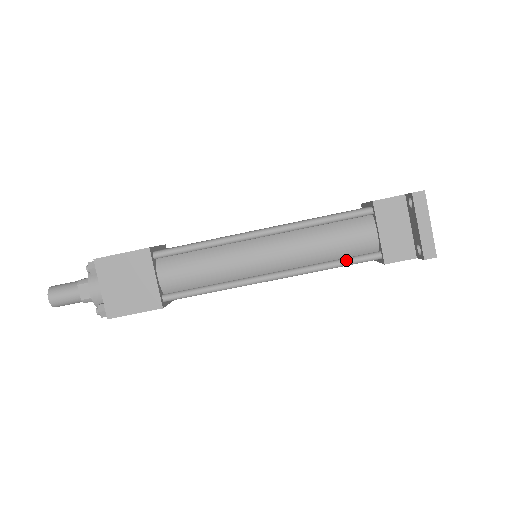
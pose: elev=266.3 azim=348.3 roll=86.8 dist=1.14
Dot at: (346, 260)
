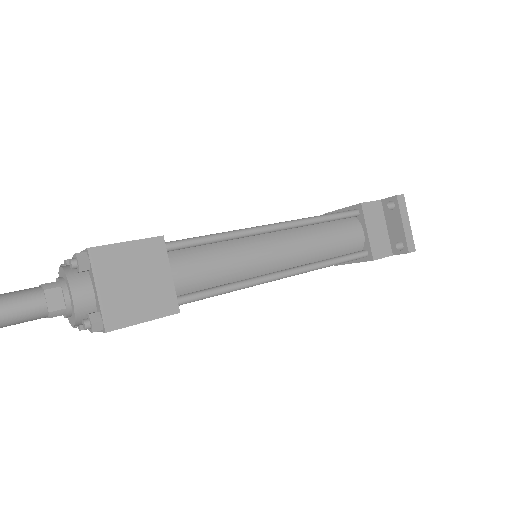
Dot at: (344, 257)
